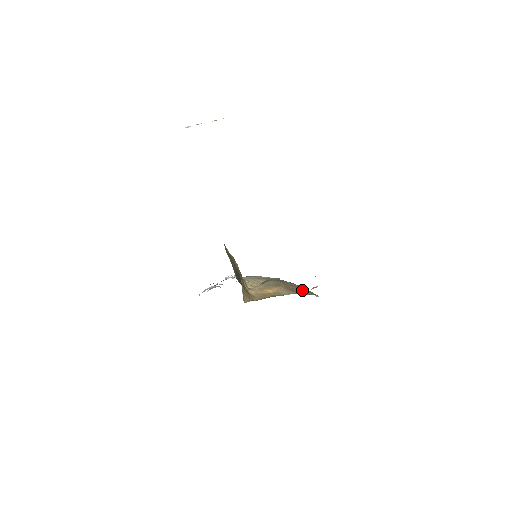
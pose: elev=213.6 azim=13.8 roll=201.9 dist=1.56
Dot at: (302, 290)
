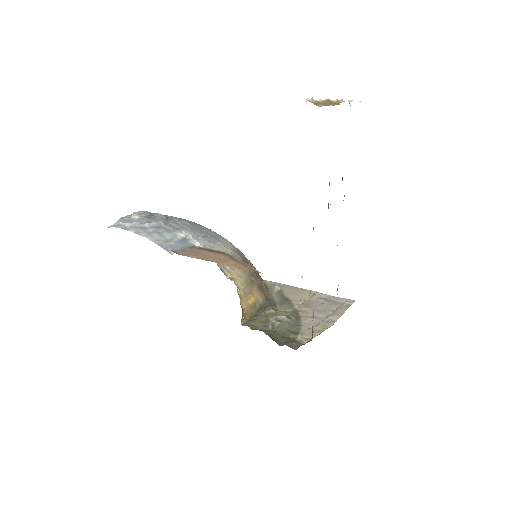
Dot at: (262, 282)
